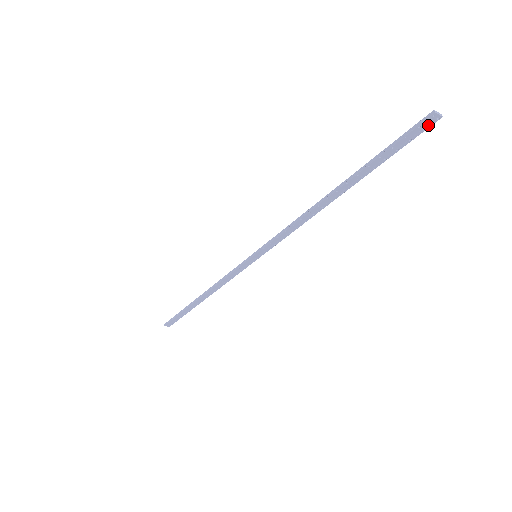
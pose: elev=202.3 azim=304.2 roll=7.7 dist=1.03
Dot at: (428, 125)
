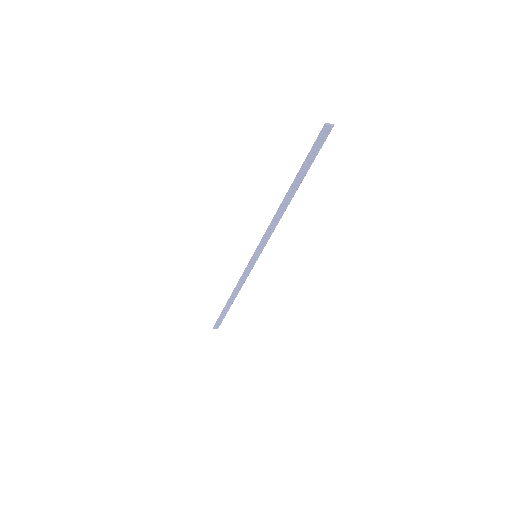
Dot at: (327, 134)
